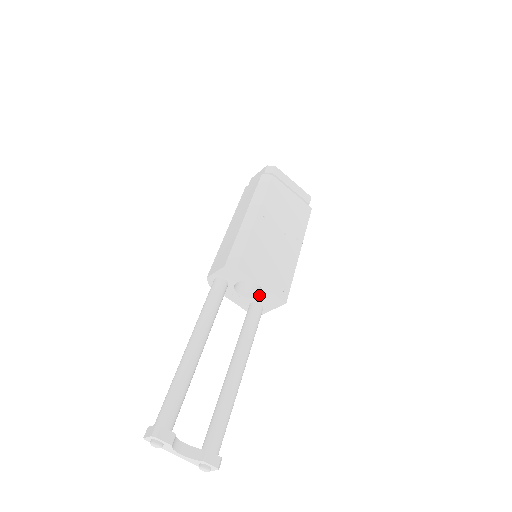
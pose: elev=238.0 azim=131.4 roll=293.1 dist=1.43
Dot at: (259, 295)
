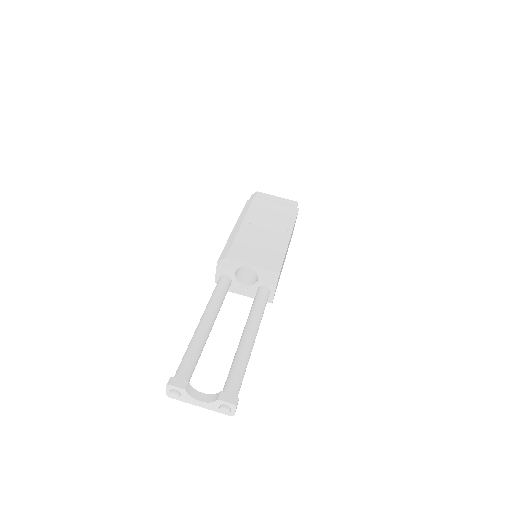
Dot at: (258, 277)
